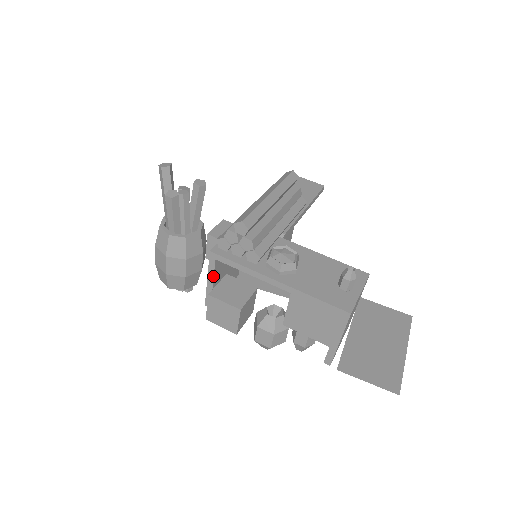
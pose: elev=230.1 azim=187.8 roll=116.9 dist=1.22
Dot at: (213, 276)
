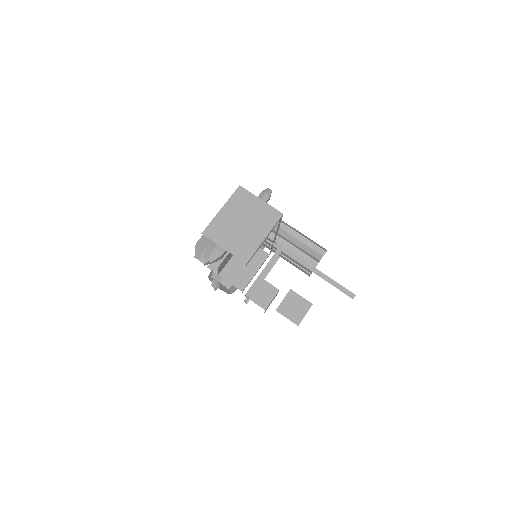
Dot at: occluded
